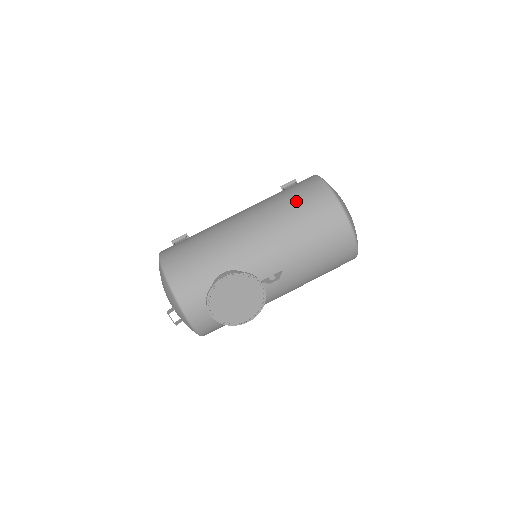
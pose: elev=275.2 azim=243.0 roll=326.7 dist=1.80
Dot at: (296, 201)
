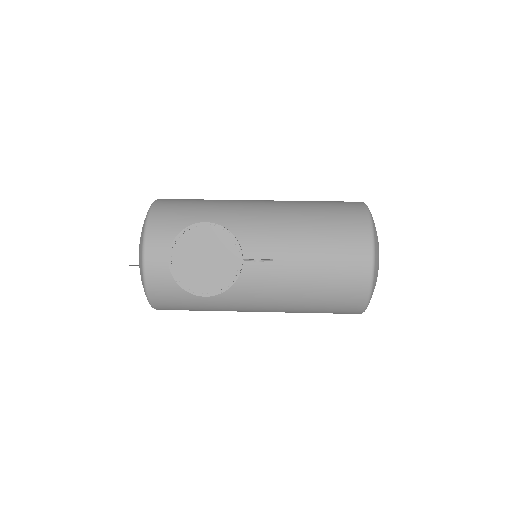
Dot at: (325, 204)
